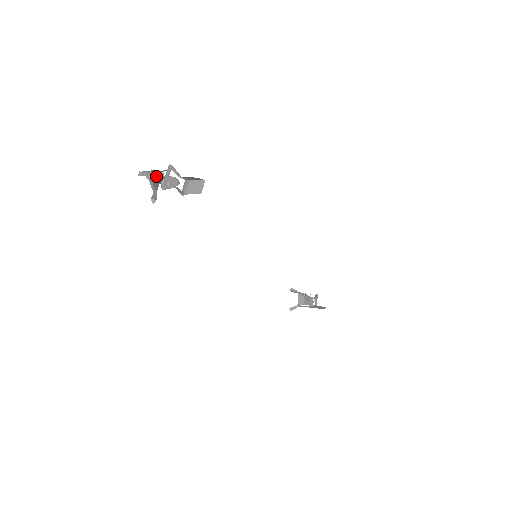
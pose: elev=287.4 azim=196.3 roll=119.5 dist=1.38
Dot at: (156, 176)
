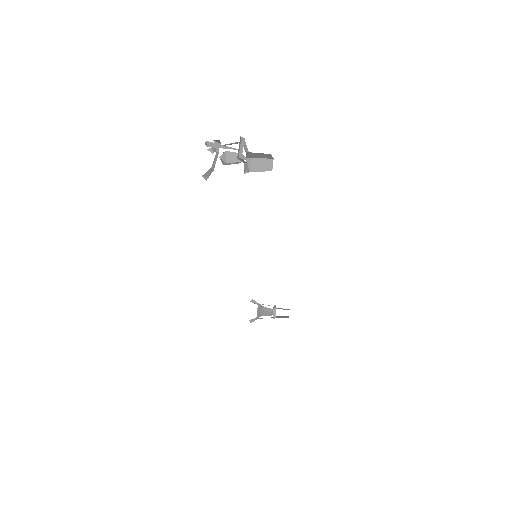
Dot at: (225, 148)
